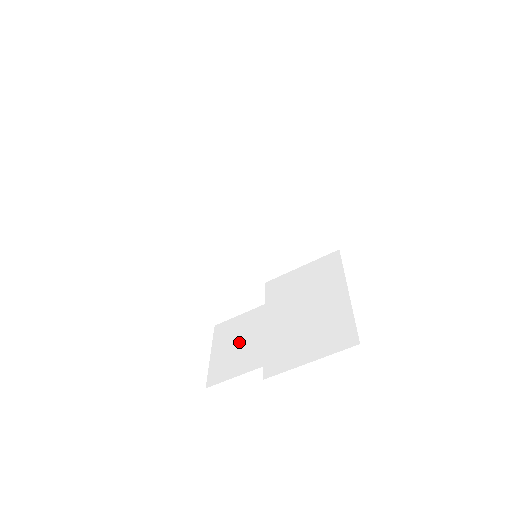
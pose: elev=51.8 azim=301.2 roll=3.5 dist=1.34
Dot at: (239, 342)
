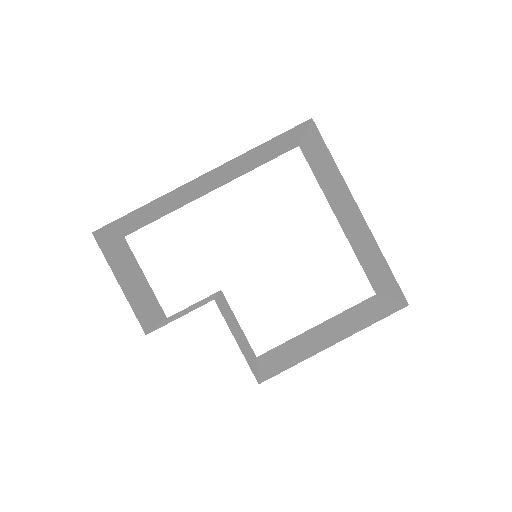
Dot at: occluded
